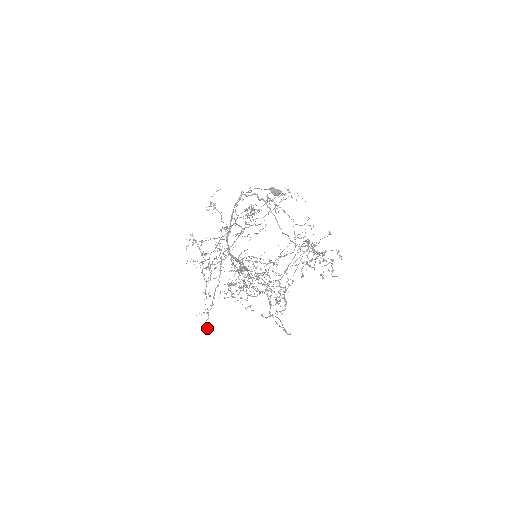
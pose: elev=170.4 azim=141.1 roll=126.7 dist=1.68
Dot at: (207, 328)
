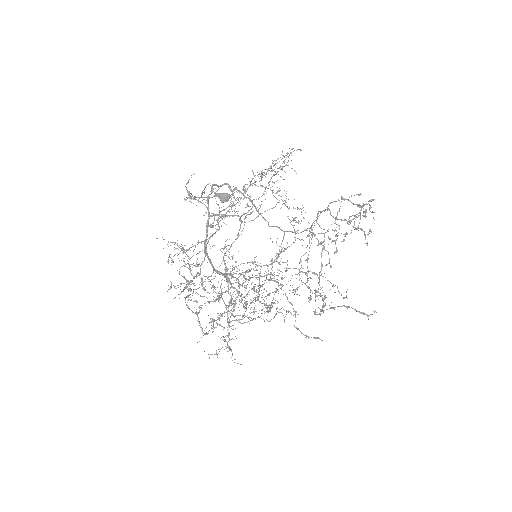
Dot at: (241, 364)
